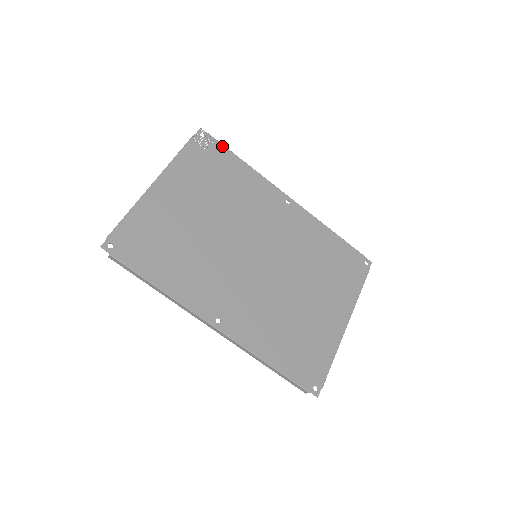
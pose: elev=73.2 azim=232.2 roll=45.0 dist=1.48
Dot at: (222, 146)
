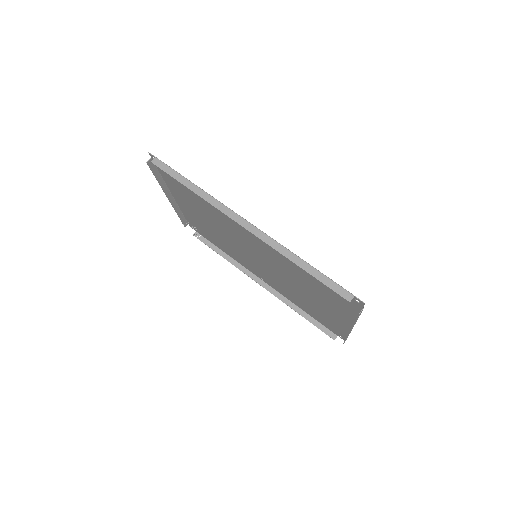
Dot at: (207, 238)
